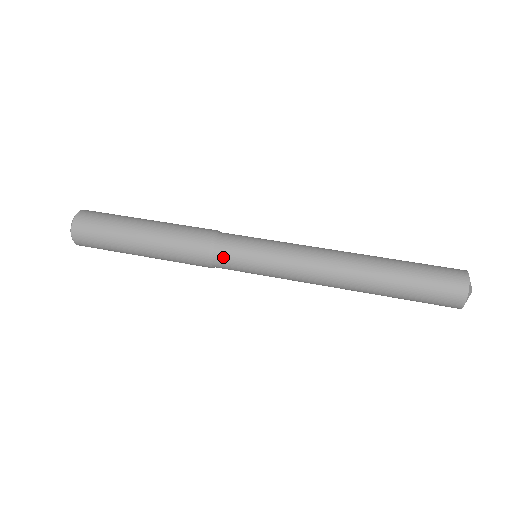
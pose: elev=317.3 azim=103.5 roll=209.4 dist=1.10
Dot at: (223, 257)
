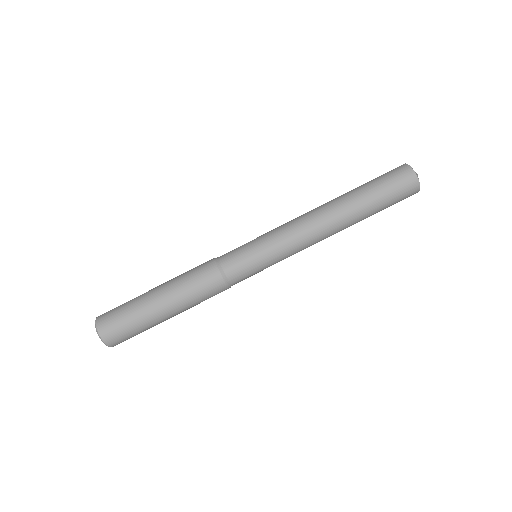
Dot at: (240, 281)
